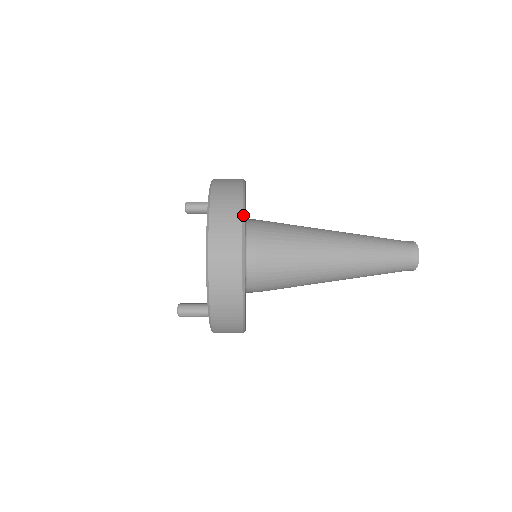
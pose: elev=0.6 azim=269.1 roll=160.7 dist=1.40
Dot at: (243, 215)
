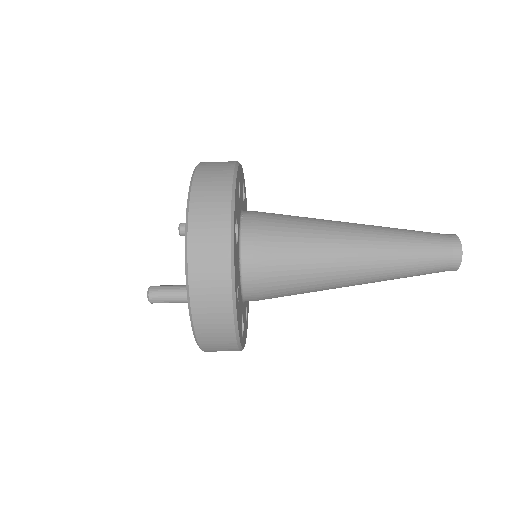
Dot at: (236, 165)
